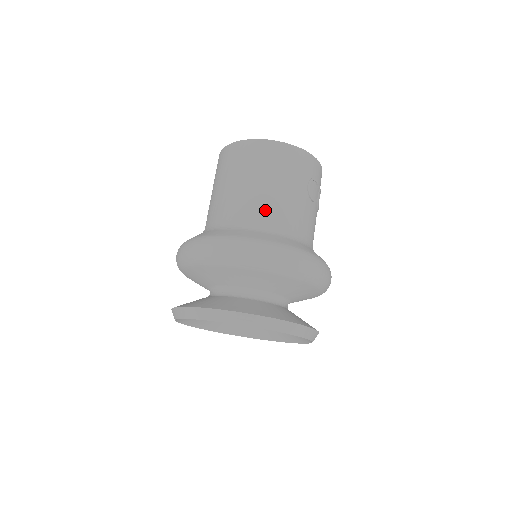
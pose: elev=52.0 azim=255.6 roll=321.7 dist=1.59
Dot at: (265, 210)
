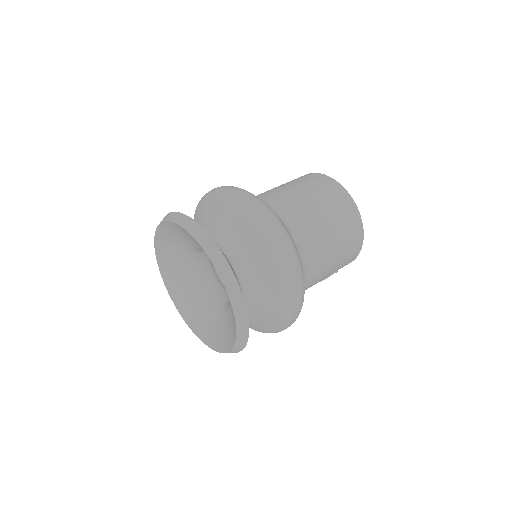
Dot at: (309, 235)
